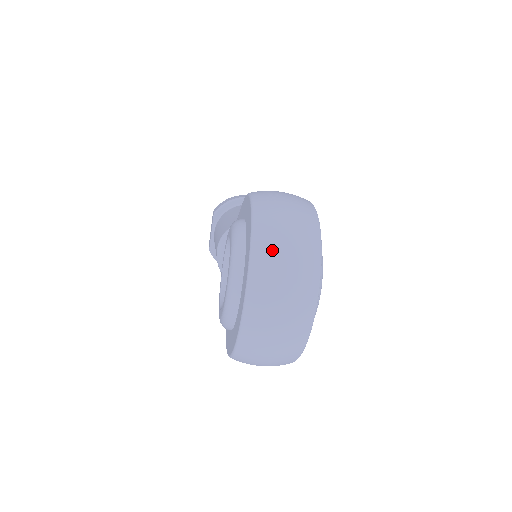
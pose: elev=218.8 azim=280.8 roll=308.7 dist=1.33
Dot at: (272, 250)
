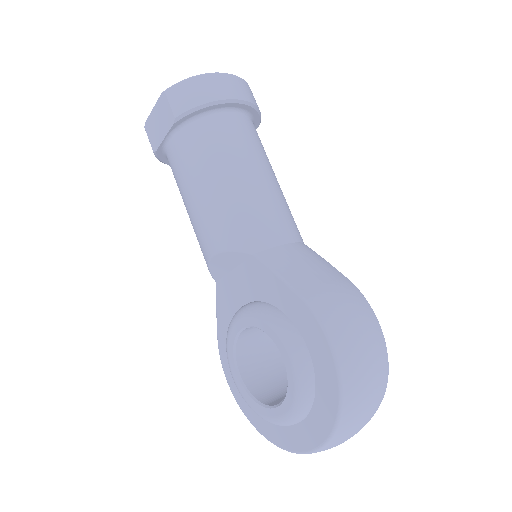
Dot at: (349, 434)
